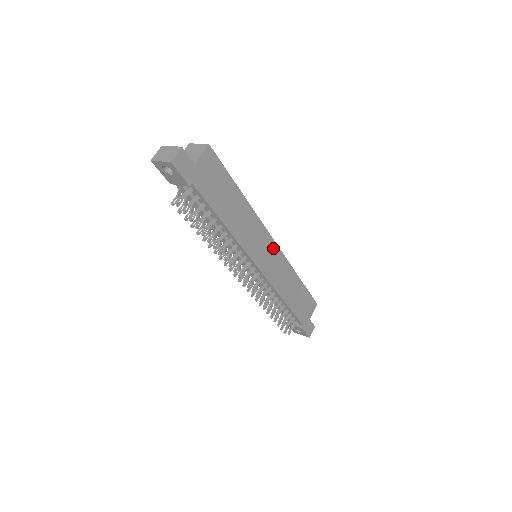
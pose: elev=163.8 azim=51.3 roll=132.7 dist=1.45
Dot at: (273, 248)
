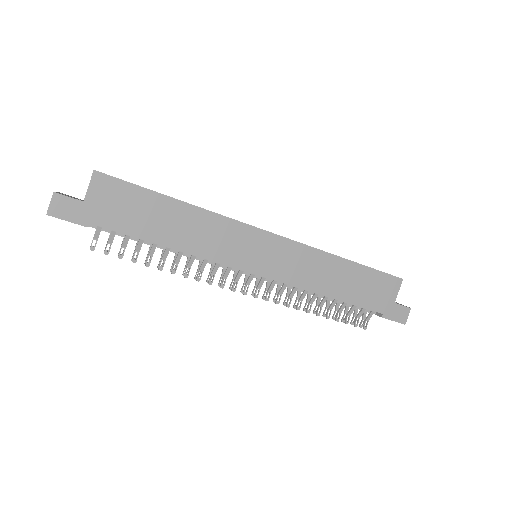
Dot at: (271, 241)
